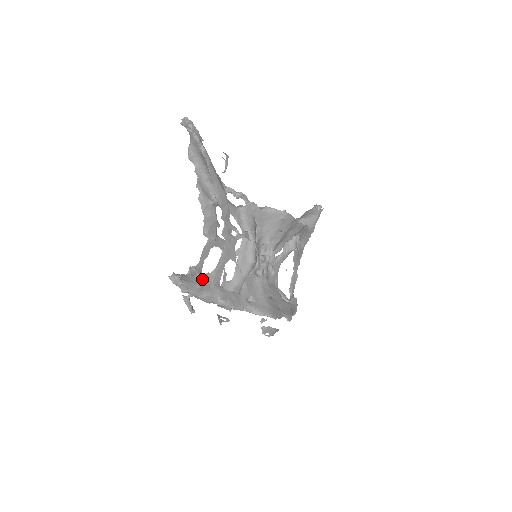
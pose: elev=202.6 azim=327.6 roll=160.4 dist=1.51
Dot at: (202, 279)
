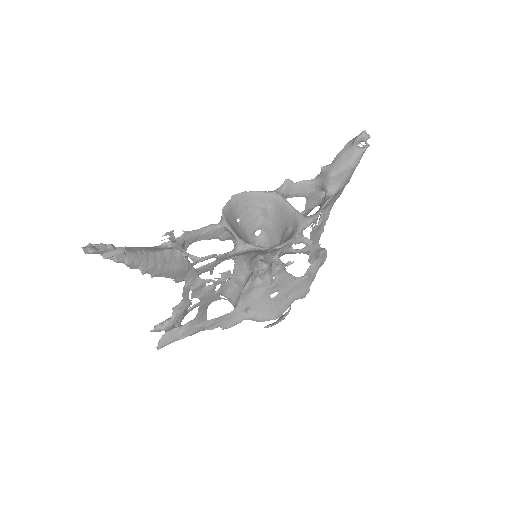
Dot at: (184, 329)
